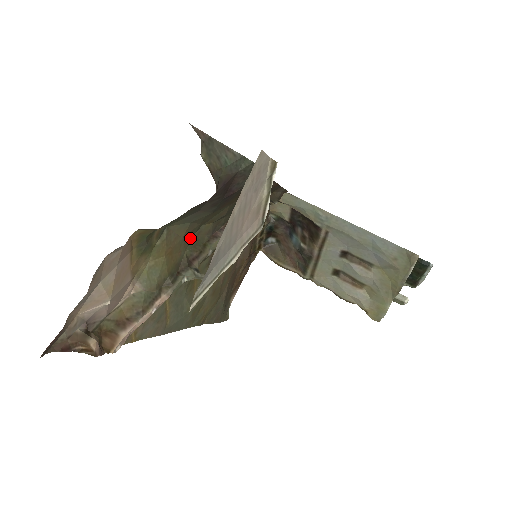
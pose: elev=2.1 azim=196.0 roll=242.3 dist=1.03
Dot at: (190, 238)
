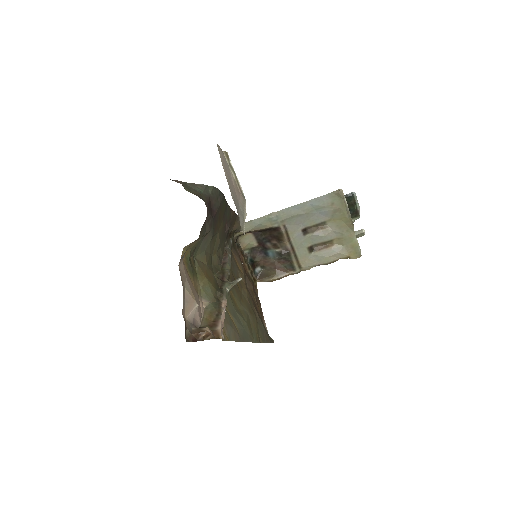
Dot at: (211, 267)
